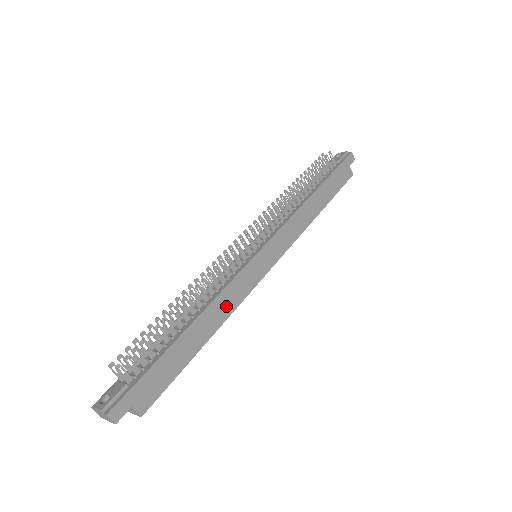
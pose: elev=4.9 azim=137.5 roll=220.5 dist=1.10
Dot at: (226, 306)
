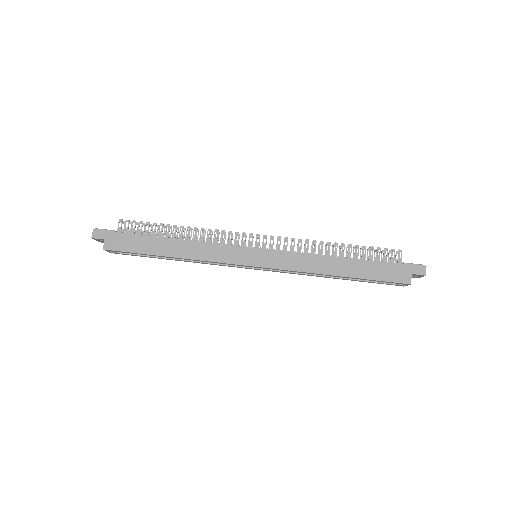
Dot at: (198, 252)
